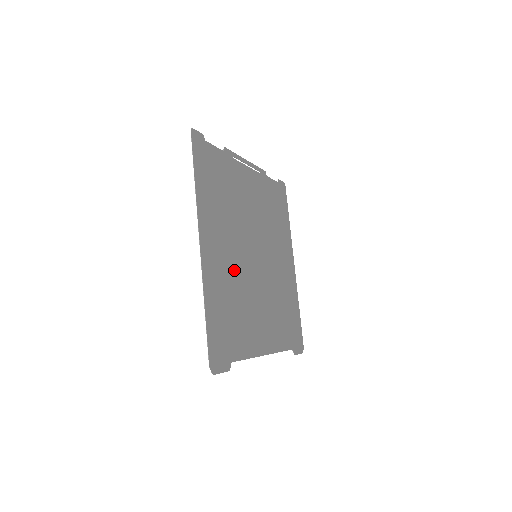
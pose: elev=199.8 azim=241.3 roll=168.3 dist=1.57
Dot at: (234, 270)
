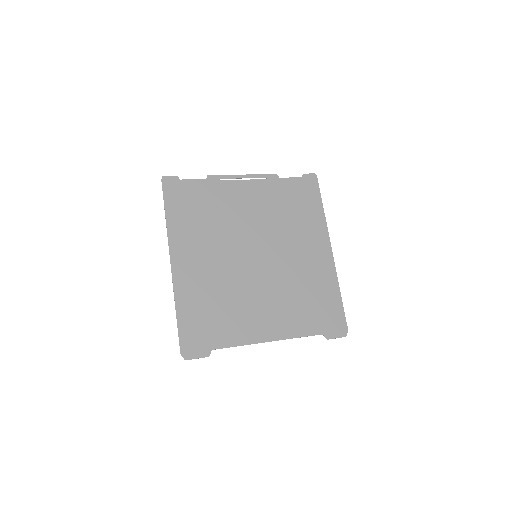
Dot at: (219, 274)
